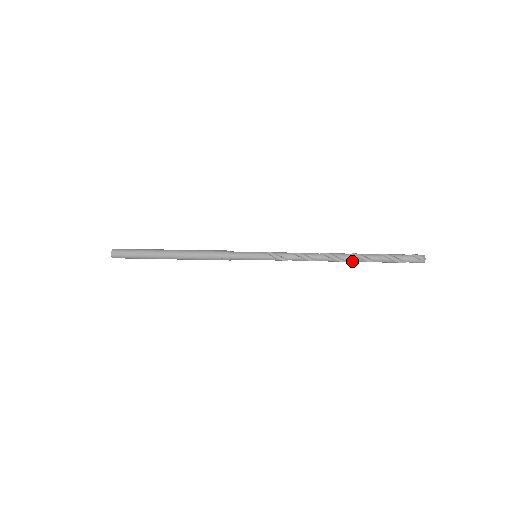
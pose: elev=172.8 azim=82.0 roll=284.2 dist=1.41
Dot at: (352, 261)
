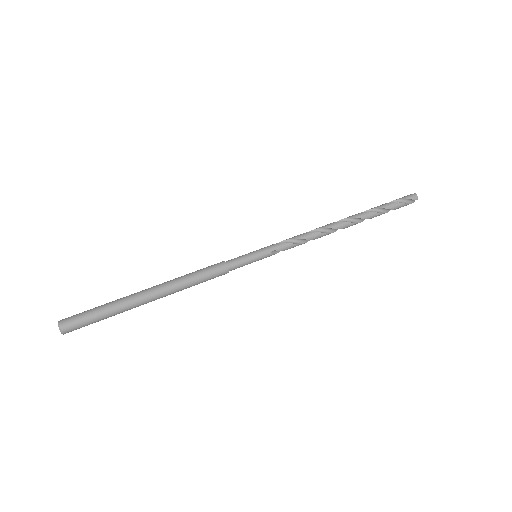
Dot at: occluded
